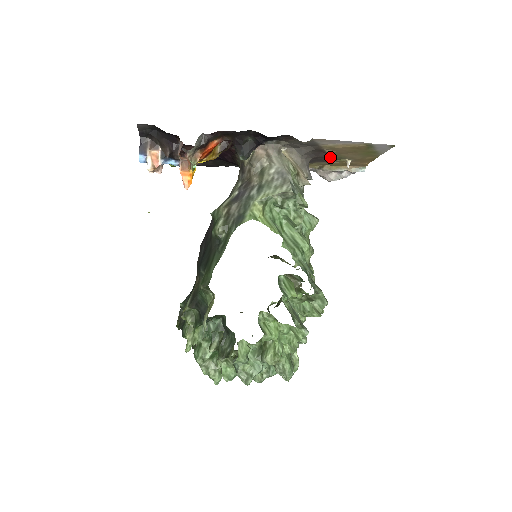
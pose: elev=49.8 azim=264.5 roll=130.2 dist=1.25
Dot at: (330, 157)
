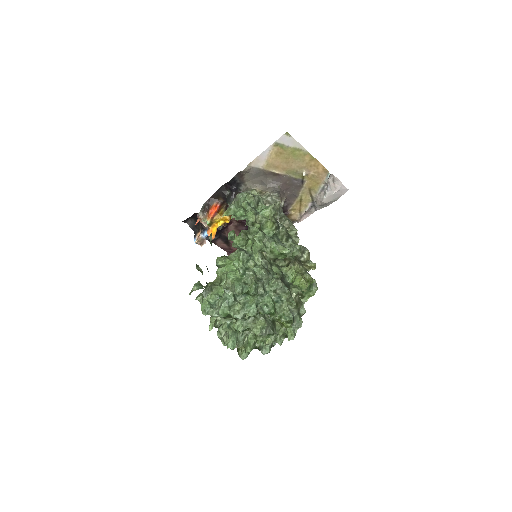
Dot at: (293, 179)
